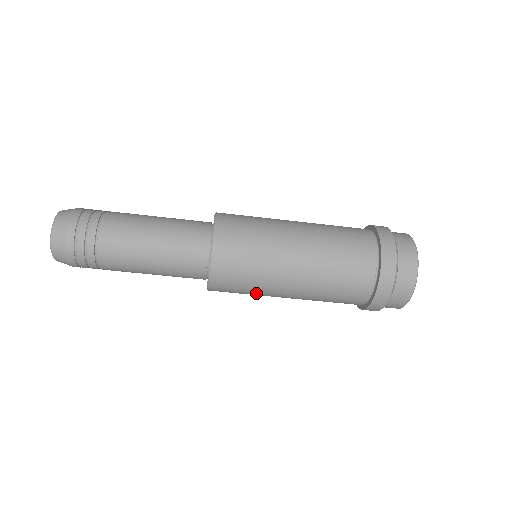
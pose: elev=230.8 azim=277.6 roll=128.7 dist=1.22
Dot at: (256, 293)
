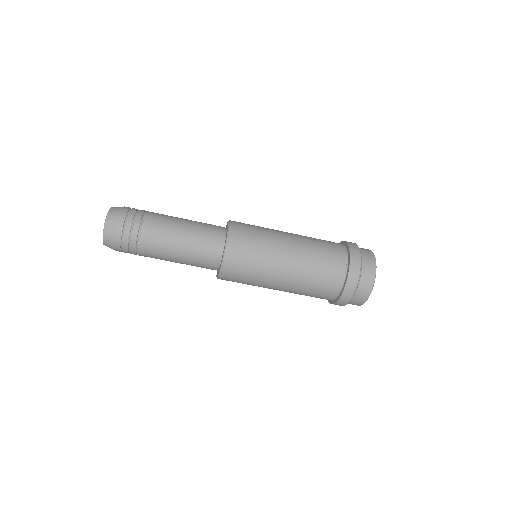
Dot at: (255, 281)
